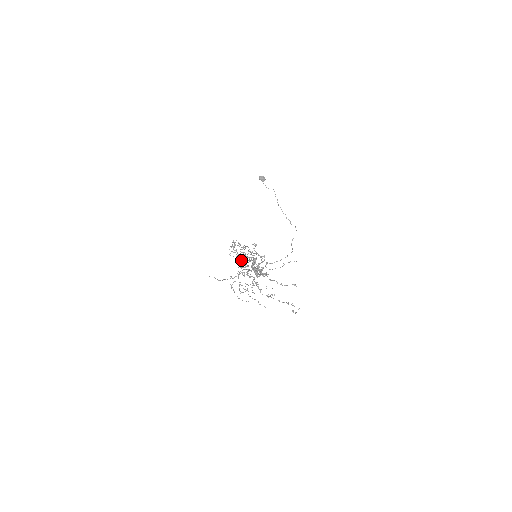
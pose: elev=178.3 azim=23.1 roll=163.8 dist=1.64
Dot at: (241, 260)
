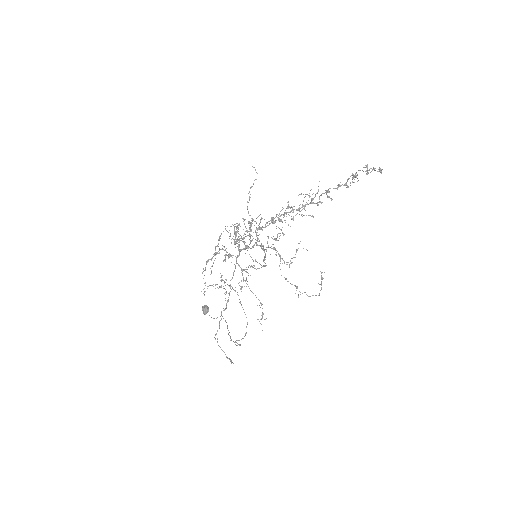
Dot at: occluded
